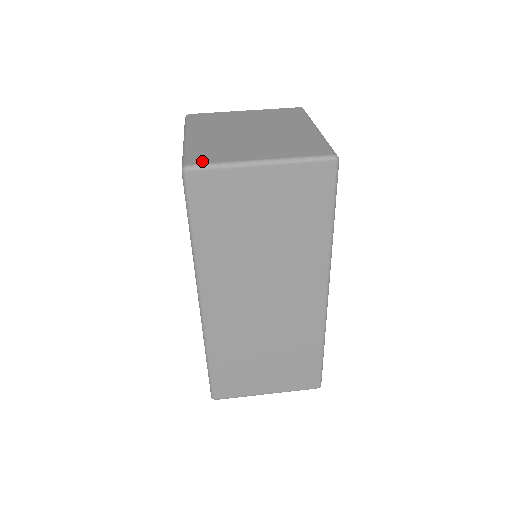
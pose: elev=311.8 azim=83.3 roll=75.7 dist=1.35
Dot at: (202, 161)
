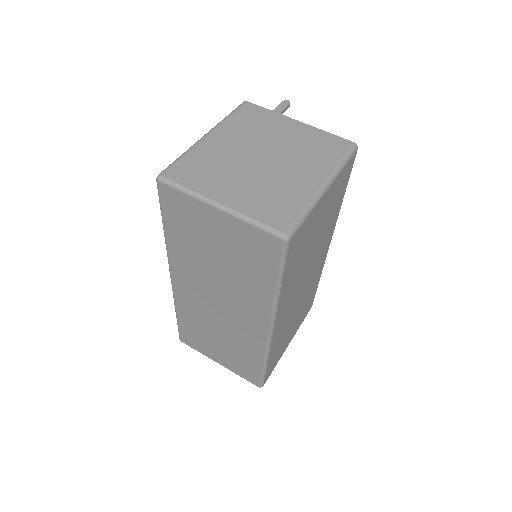
Dot at: (176, 177)
